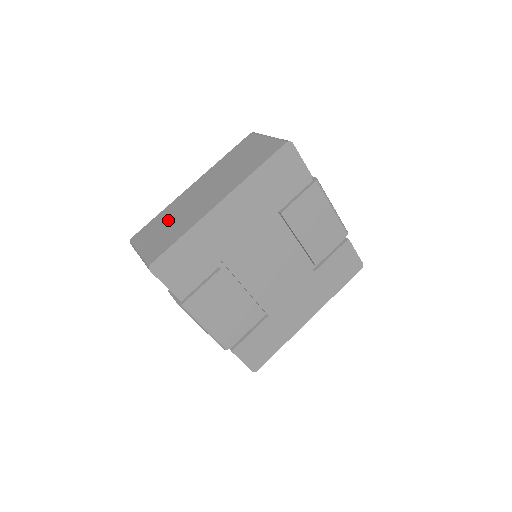
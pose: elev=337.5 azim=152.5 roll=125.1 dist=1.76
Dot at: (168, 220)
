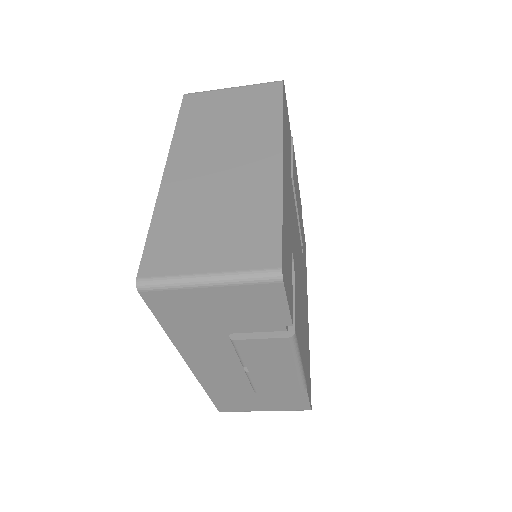
Dot at: (200, 217)
